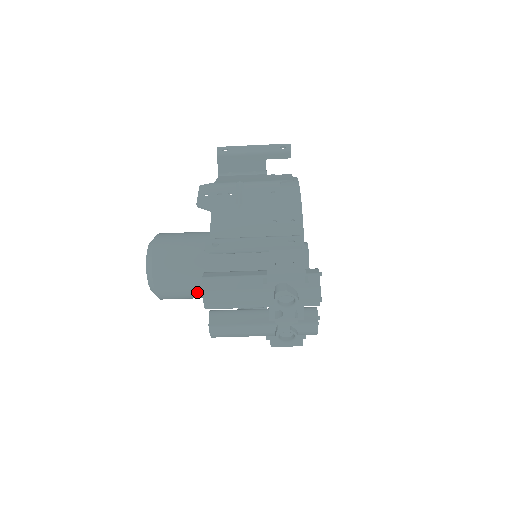
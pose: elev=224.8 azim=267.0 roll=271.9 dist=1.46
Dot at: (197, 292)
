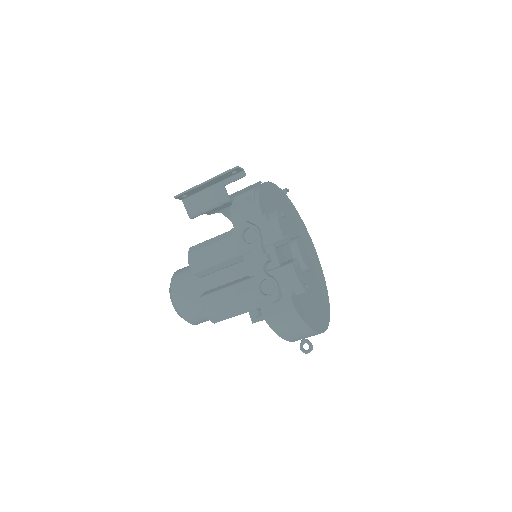
Dot at: occluded
